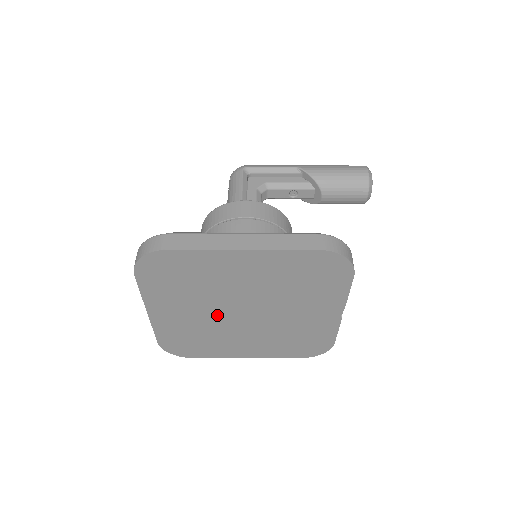
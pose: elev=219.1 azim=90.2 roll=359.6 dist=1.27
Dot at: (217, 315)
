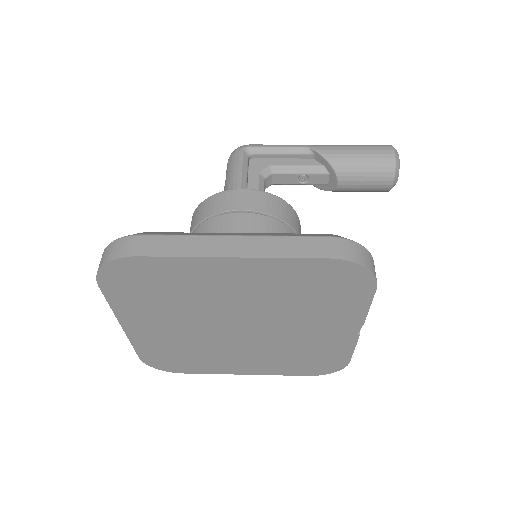
Dot at: (206, 330)
